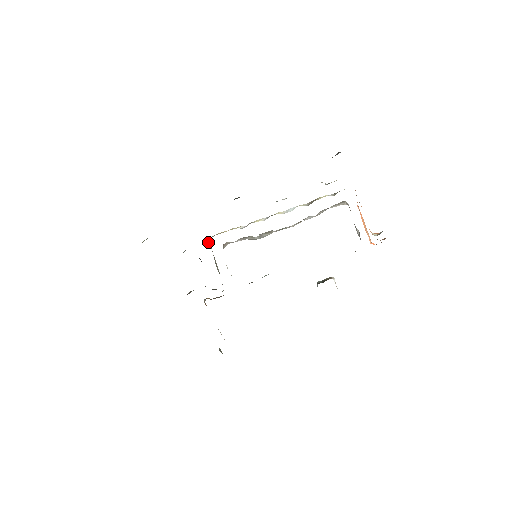
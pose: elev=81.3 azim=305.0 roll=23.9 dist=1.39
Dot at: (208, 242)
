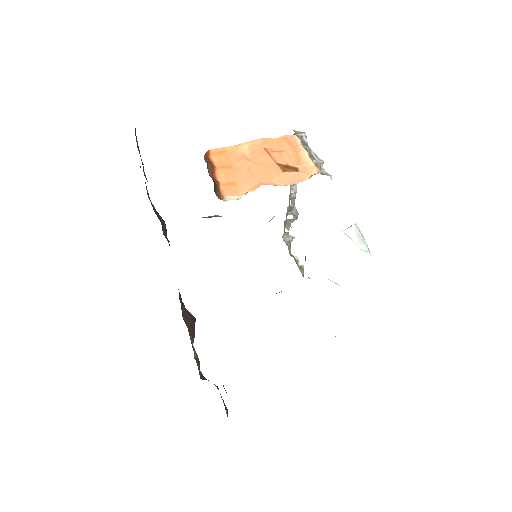
Dot at: occluded
